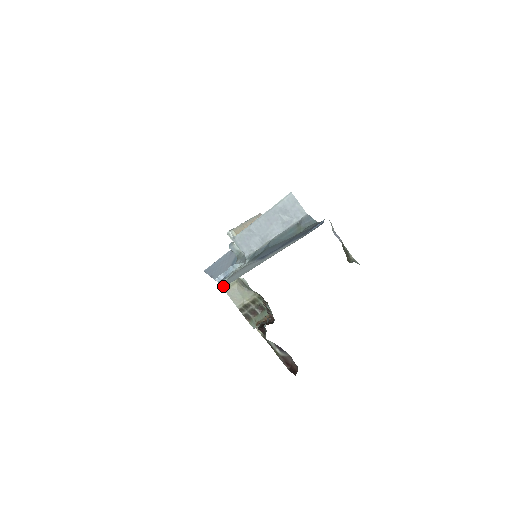
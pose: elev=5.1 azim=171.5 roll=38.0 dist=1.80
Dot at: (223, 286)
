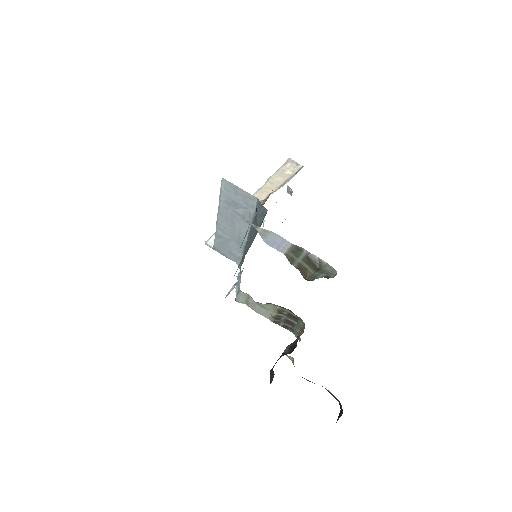
Dot at: occluded
